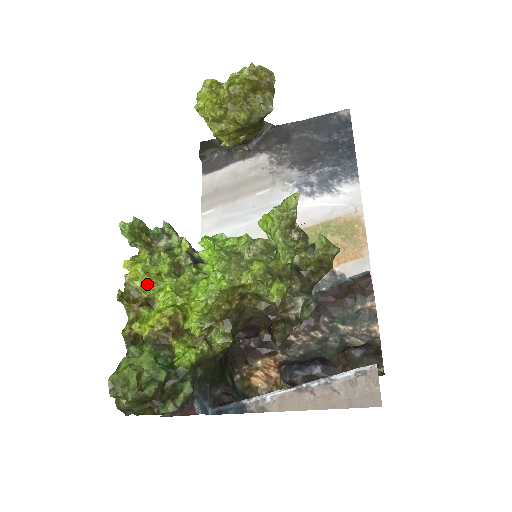
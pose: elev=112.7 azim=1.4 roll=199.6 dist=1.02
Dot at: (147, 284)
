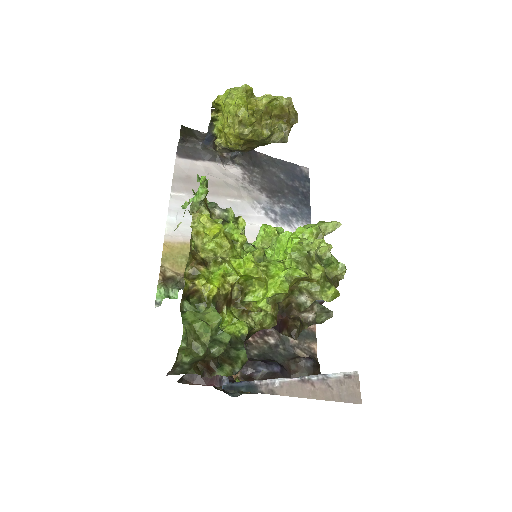
Dot at: (224, 246)
